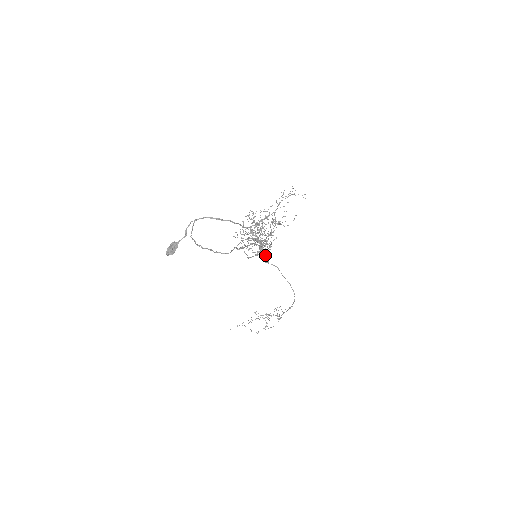
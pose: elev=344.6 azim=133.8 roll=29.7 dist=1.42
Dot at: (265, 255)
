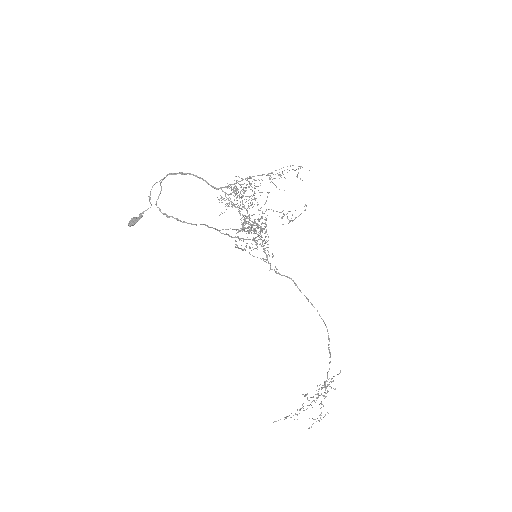
Dot at: occluded
